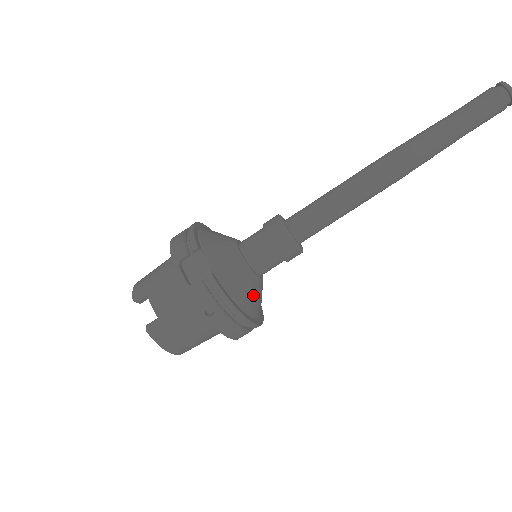
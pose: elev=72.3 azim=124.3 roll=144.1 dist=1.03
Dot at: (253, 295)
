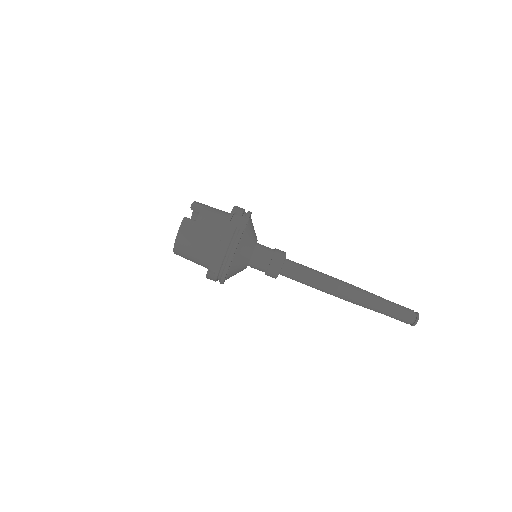
Dot at: (240, 264)
